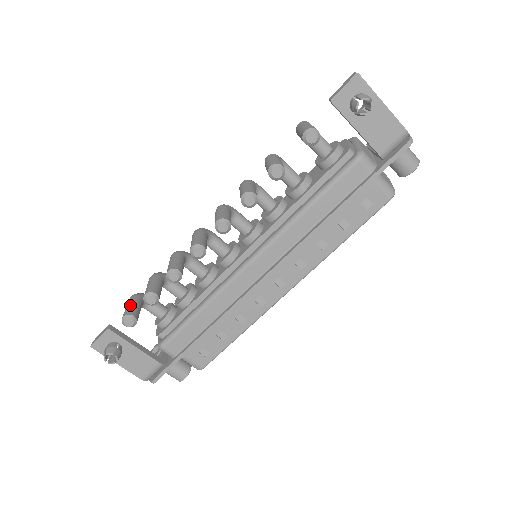
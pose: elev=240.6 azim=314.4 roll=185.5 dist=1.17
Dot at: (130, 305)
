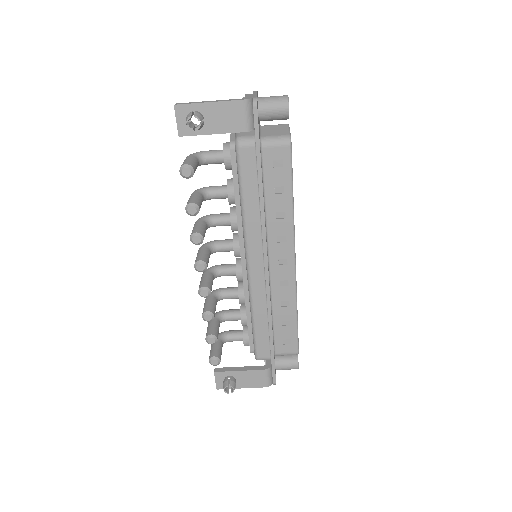
Dot at: (210, 350)
